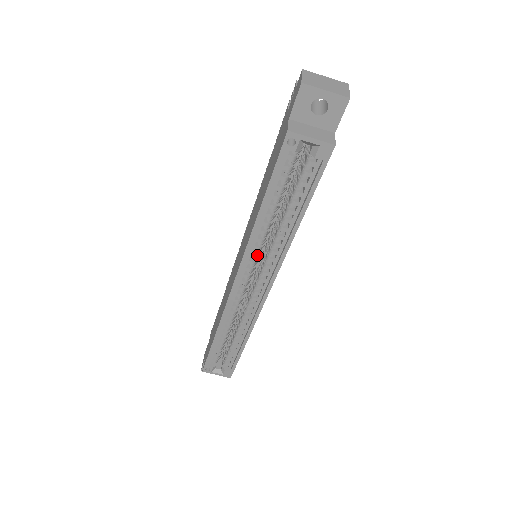
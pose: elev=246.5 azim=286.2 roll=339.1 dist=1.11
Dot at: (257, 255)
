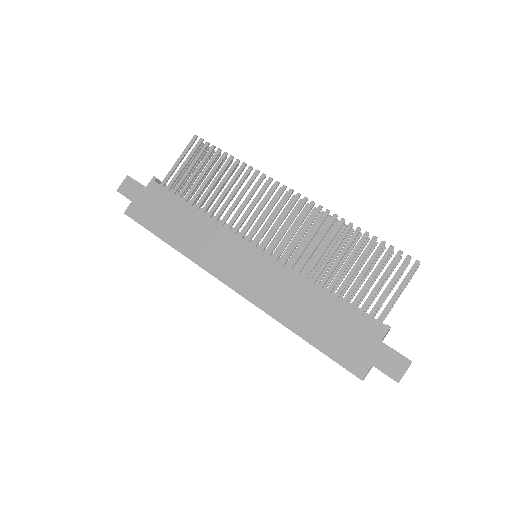
Dot at: occluded
